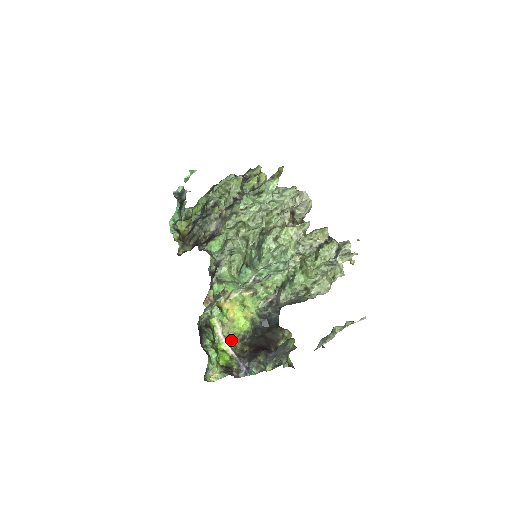
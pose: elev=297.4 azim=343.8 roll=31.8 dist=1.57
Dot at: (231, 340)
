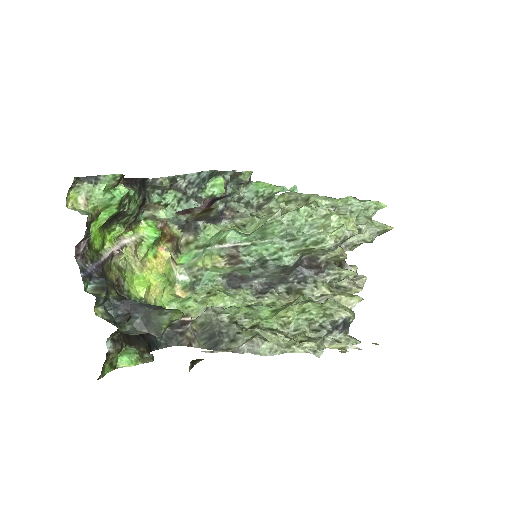
Dot at: (116, 263)
